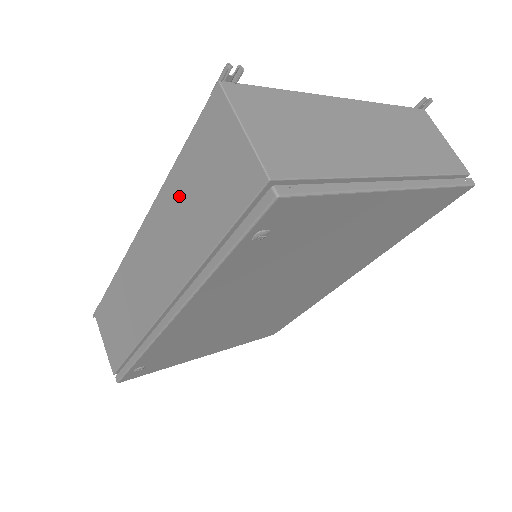
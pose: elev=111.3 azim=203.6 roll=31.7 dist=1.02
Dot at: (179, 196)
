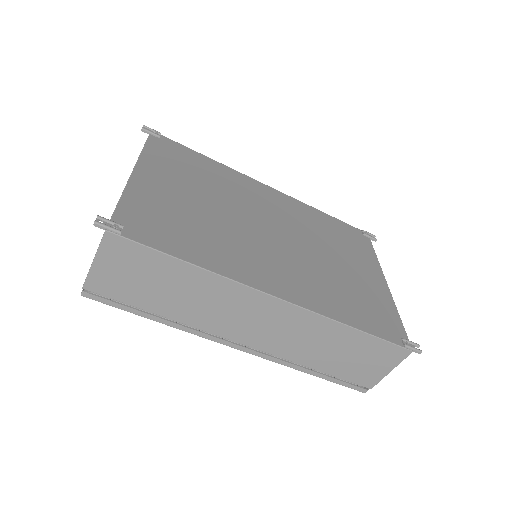
Dot at: (336, 339)
